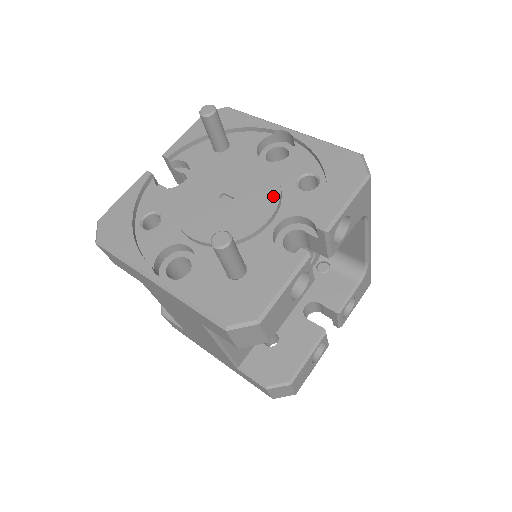
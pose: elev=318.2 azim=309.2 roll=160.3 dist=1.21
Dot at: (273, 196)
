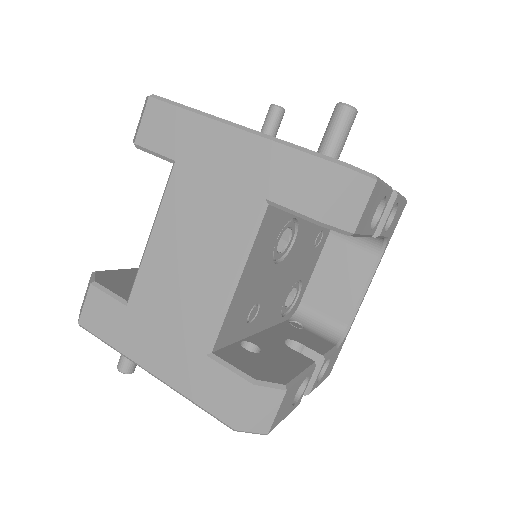
Dot at: occluded
